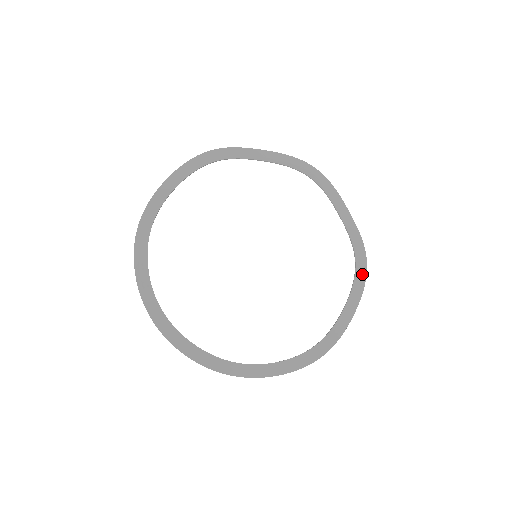
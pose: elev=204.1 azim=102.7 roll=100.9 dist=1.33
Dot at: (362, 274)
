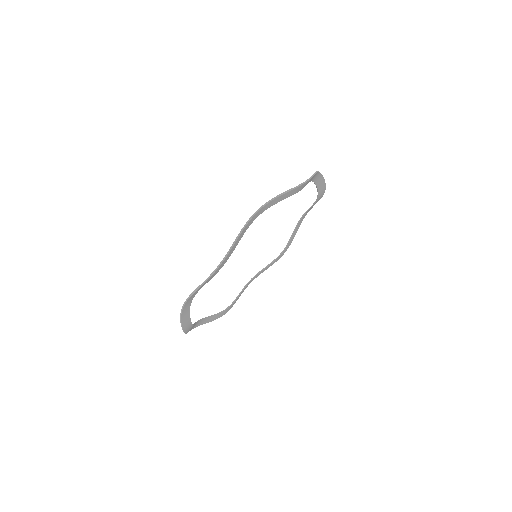
Dot at: (279, 258)
